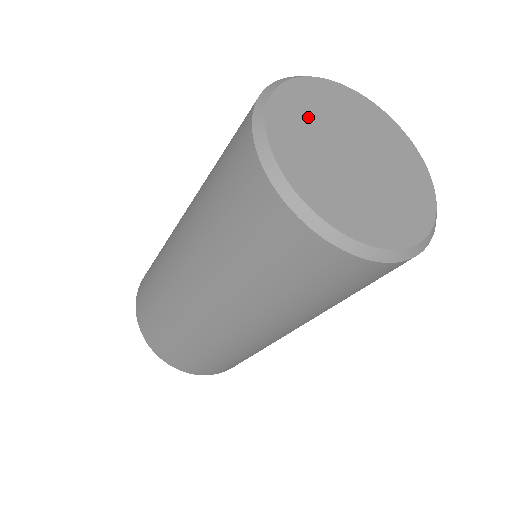
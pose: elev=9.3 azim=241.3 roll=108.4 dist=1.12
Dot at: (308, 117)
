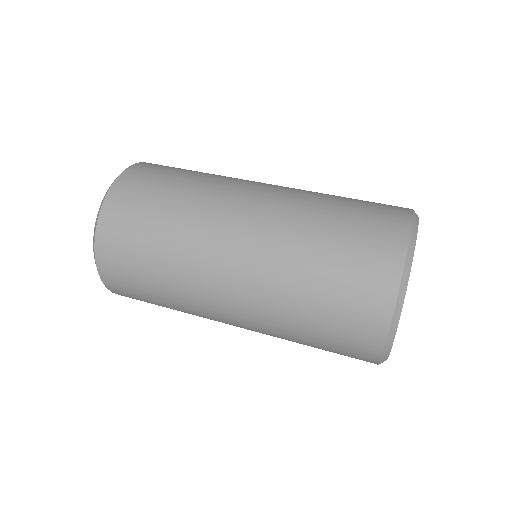
Dot at: occluded
